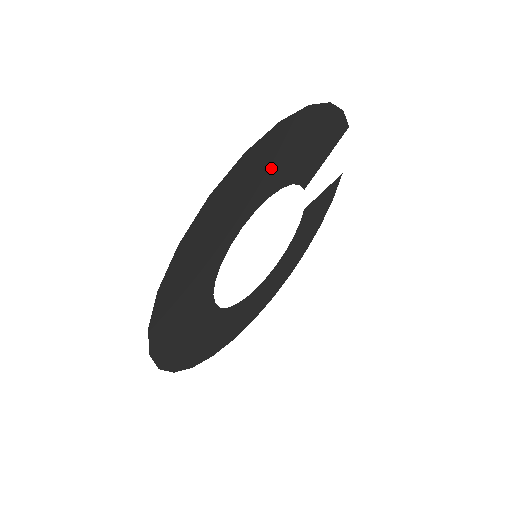
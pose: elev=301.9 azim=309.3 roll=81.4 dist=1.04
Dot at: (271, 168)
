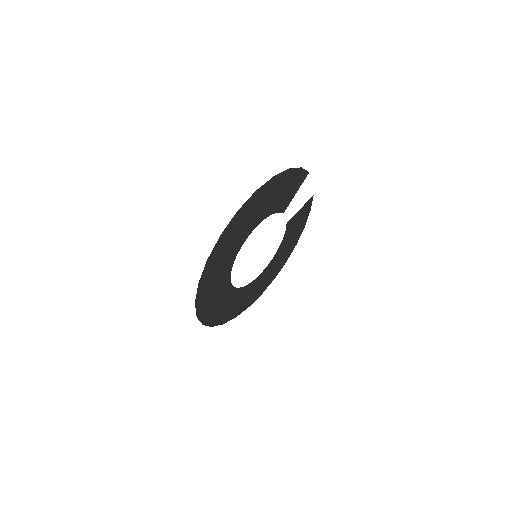
Dot at: (256, 211)
